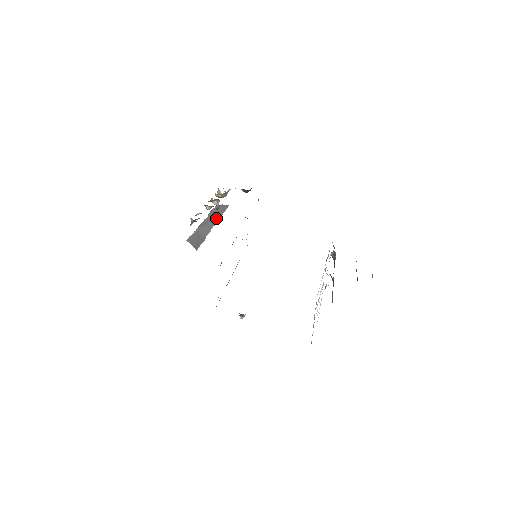
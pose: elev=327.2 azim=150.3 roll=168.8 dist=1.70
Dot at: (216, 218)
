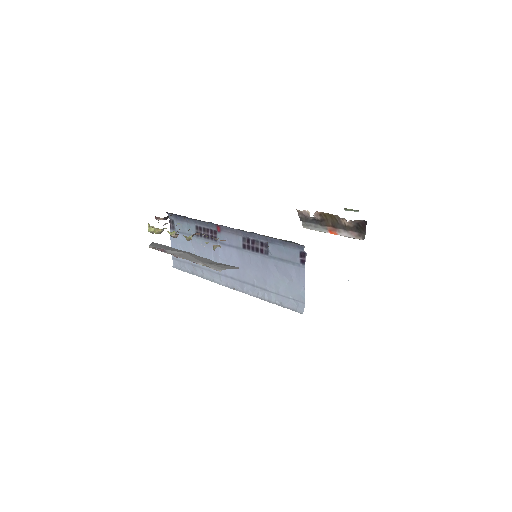
Dot at: (181, 251)
